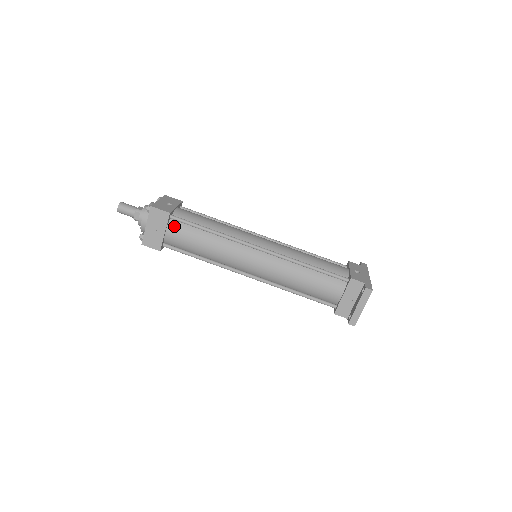
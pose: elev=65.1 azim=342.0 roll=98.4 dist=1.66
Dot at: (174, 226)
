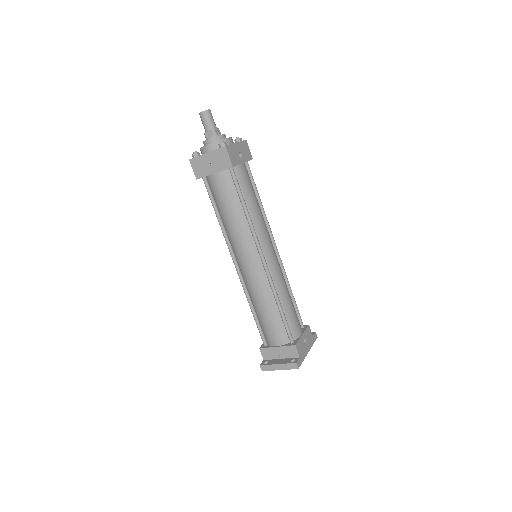
Dot at: (226, 177)
